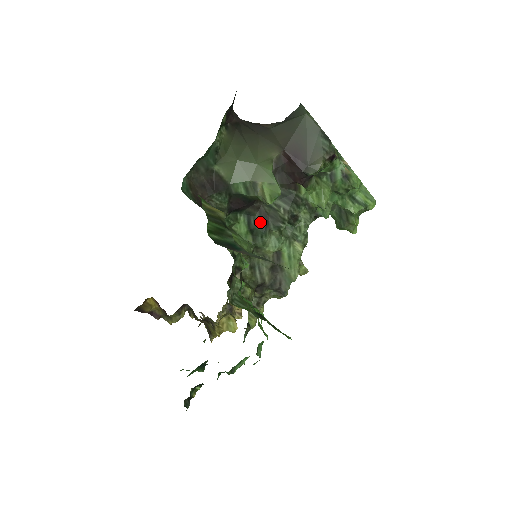
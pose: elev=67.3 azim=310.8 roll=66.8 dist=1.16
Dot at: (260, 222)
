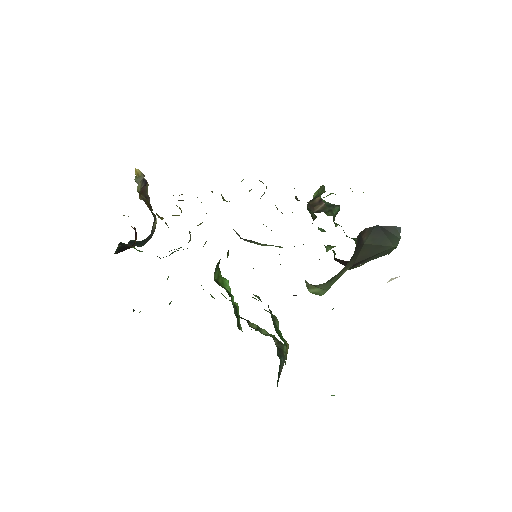
Dot at: occluded
